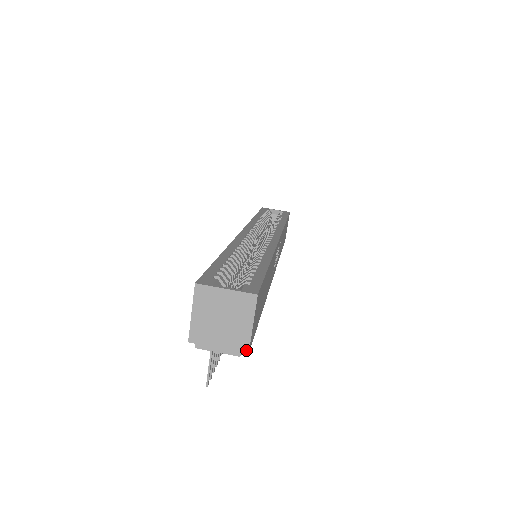
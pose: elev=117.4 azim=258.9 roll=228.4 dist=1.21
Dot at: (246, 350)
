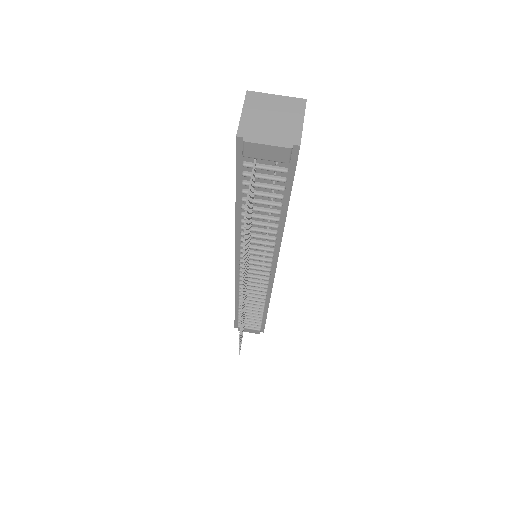
Dot at: (297, 142)
